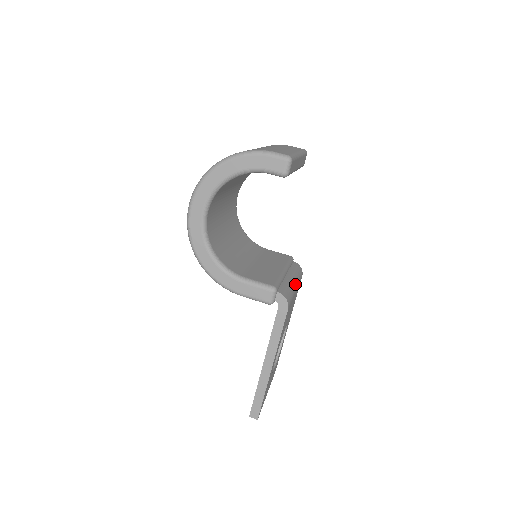
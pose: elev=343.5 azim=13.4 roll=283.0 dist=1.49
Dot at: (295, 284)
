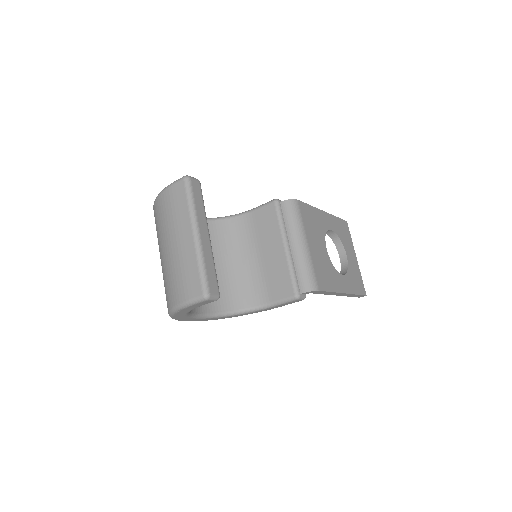
Dot at: (303, 244)
